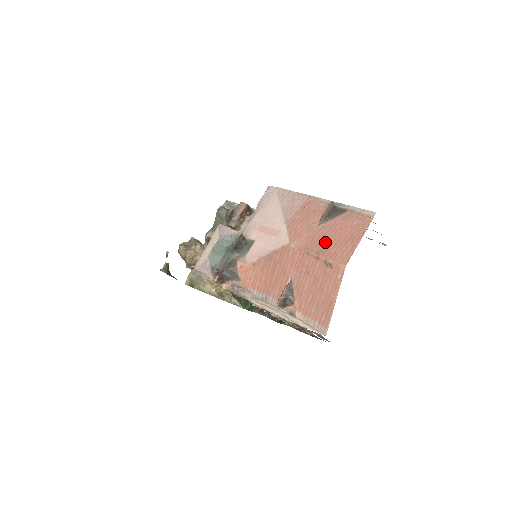
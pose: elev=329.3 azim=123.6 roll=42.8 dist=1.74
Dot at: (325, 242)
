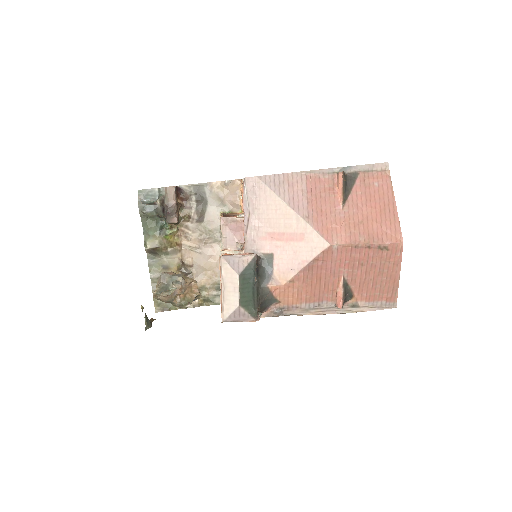
Dot at: (365, 225)
